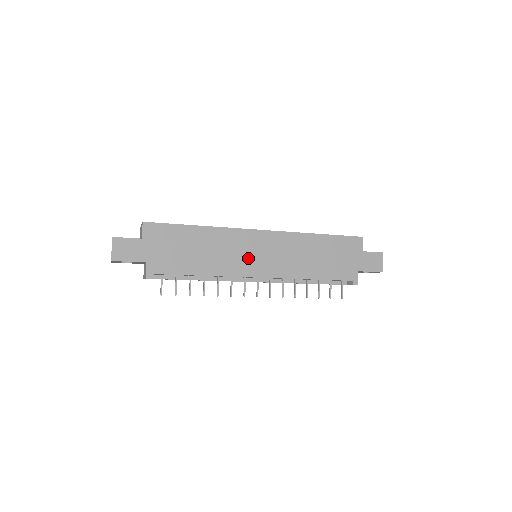
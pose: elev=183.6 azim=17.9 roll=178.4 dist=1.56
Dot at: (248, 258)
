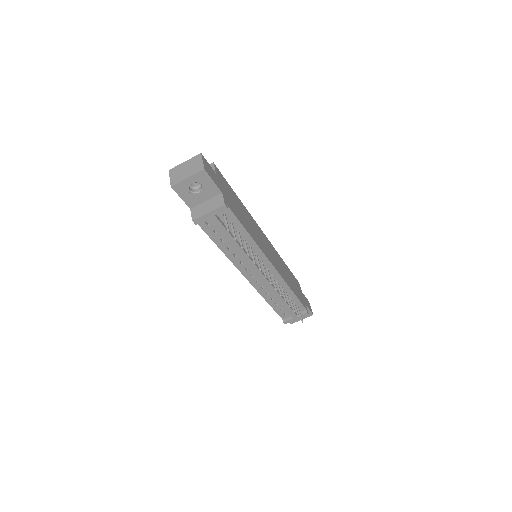
Dot at: (265, 246)
